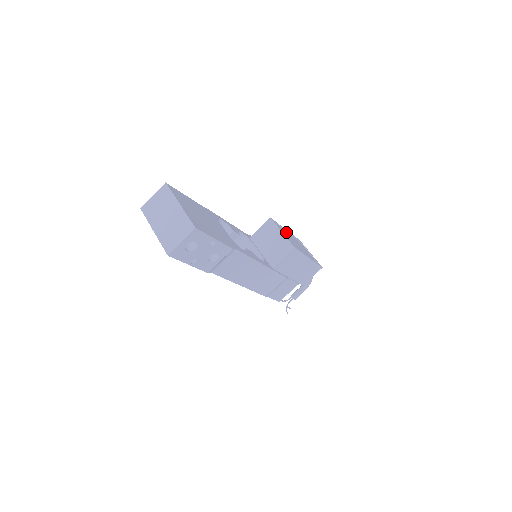
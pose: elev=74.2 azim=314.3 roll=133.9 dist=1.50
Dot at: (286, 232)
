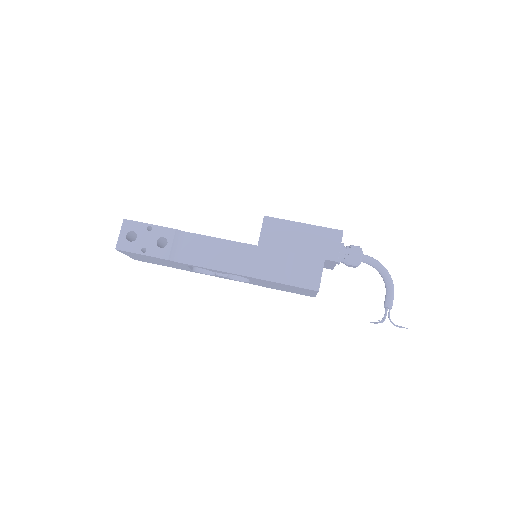
Dot at: occluded
